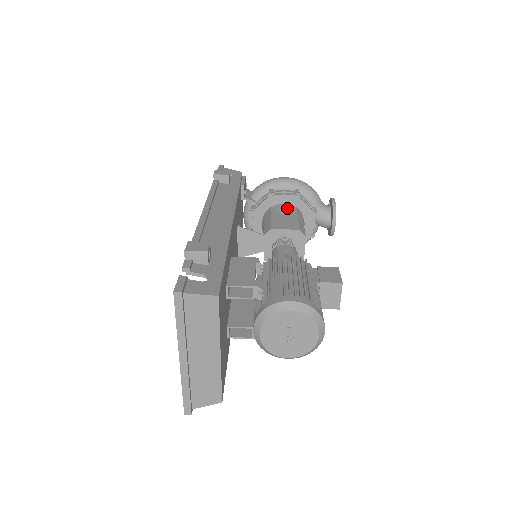
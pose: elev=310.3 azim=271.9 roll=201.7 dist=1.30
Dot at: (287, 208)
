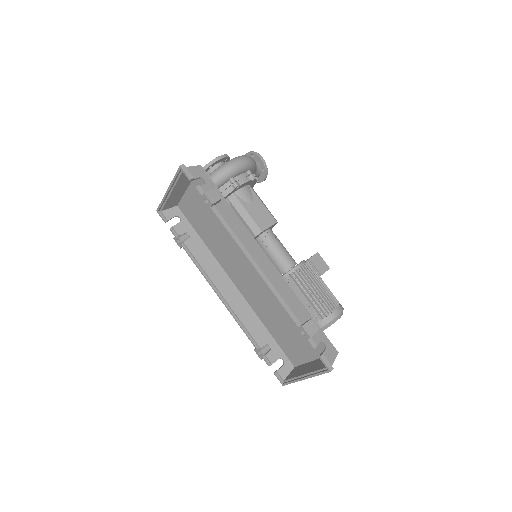
Dot at: (248, 193)
